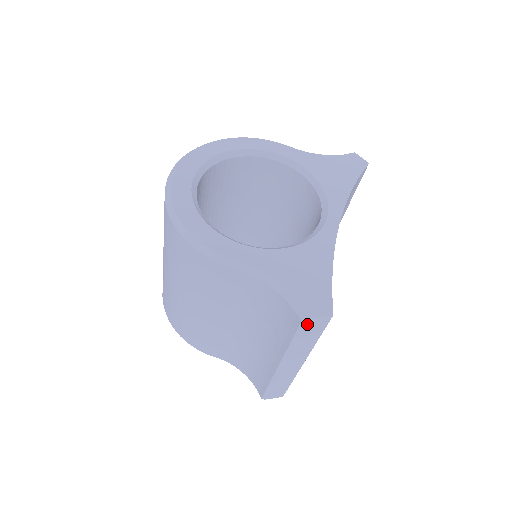
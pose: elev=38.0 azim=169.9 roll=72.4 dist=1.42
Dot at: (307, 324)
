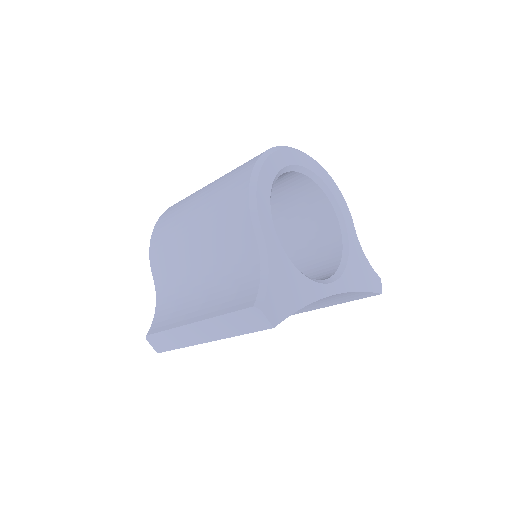
Dot at: (253, 313)
